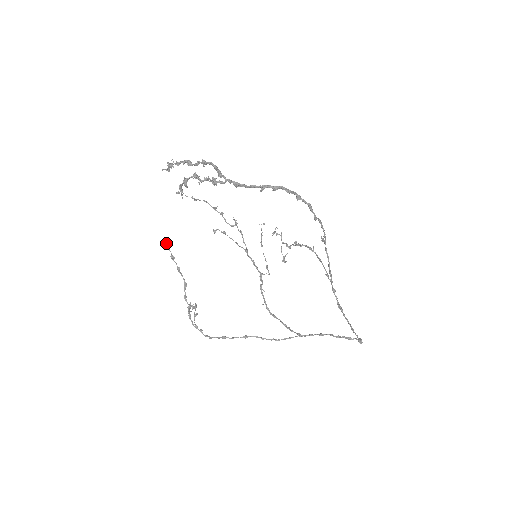
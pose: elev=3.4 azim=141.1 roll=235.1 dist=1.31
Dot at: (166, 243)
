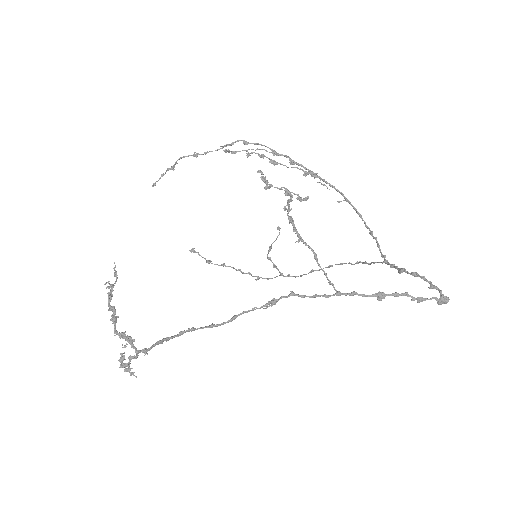
Dot at: (194, 252)
